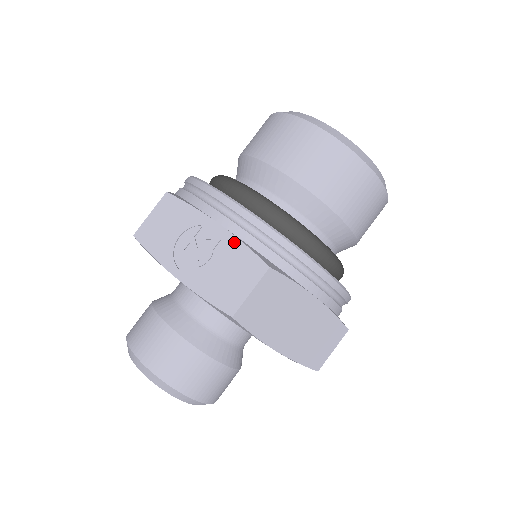
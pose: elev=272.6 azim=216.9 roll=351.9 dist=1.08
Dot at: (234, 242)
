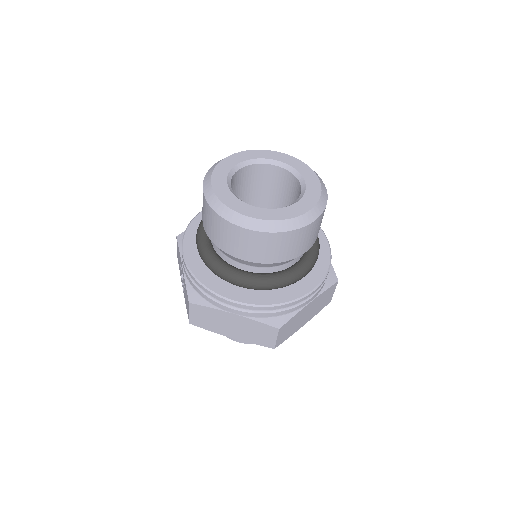
Dot at: (184, 281)
